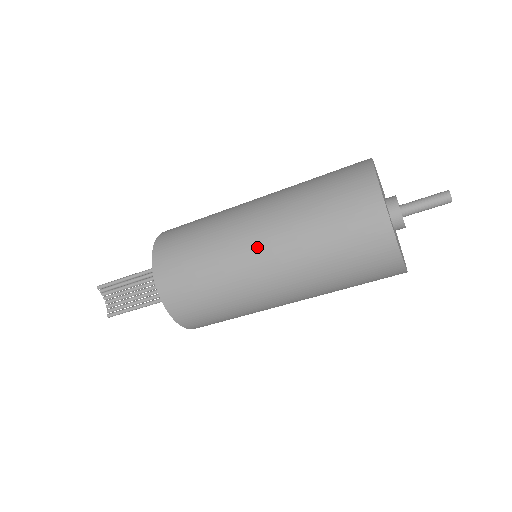
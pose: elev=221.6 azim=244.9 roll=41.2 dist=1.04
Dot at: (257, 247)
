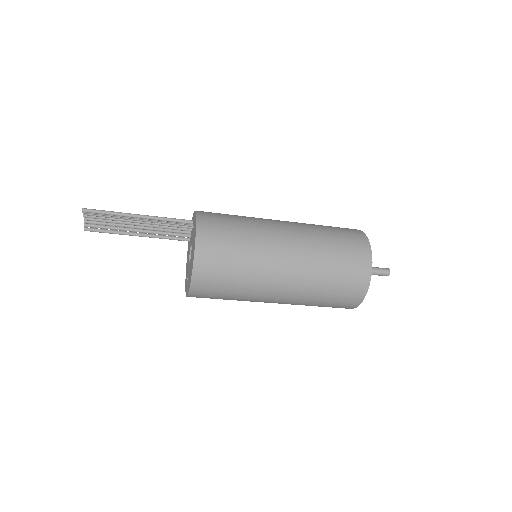
Dot at: (279, 292)
